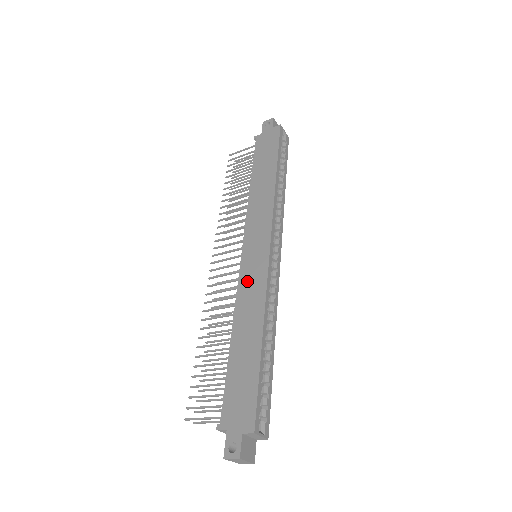
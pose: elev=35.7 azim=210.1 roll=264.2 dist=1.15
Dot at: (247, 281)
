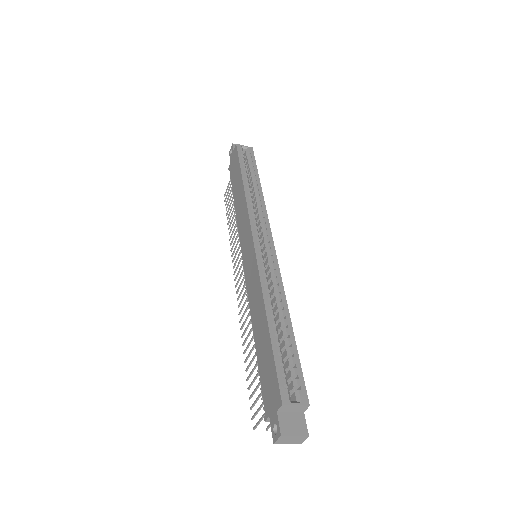
Dot at: (250, 280)
